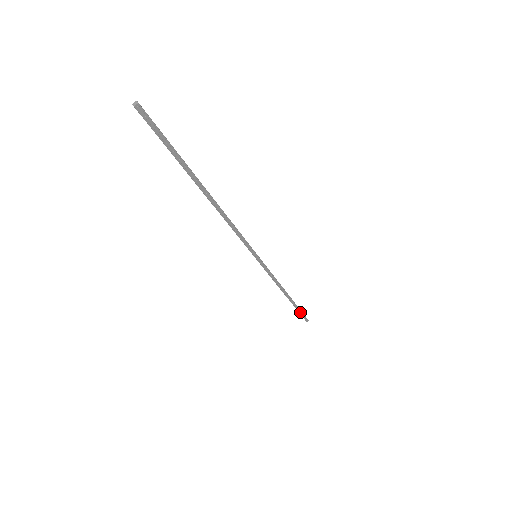
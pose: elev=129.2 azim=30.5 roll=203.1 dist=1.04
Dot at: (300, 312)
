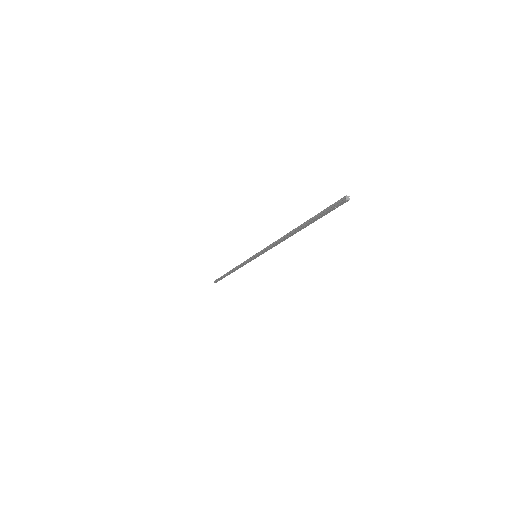
Dot at: (221, 279)
